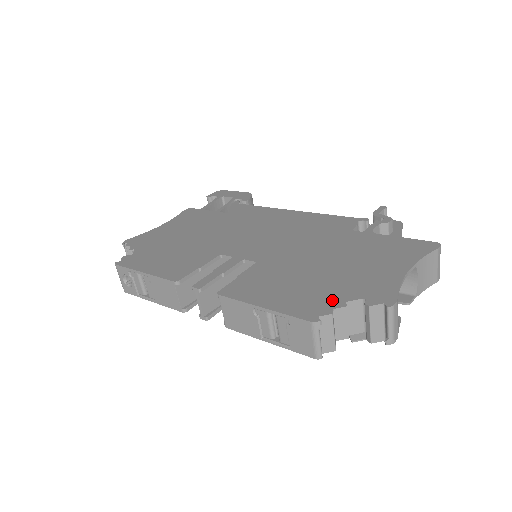
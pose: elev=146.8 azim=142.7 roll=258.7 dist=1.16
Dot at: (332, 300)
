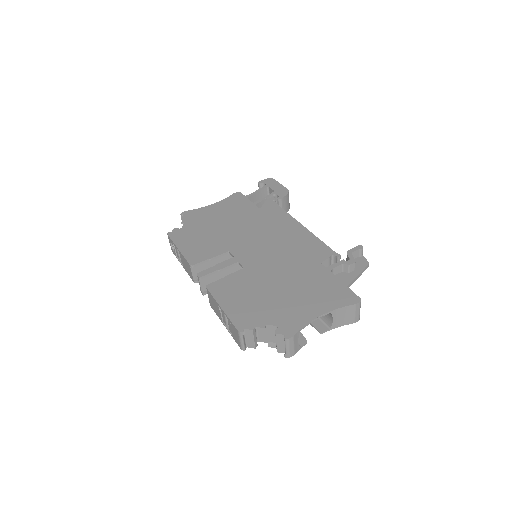
Dot at: (260, 320)
